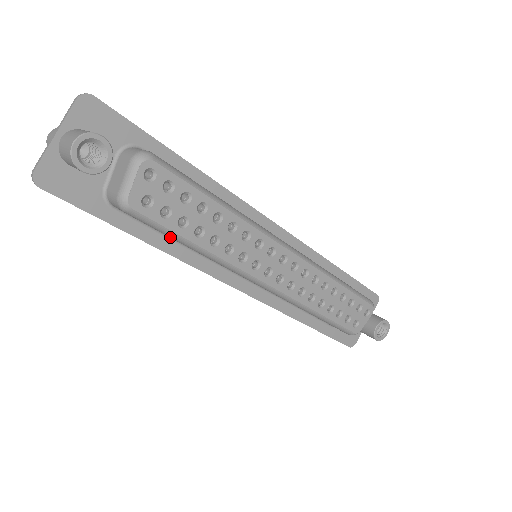
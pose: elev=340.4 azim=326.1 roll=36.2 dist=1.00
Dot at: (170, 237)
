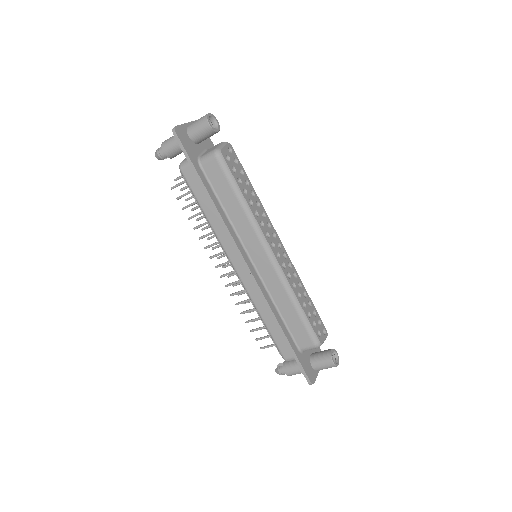
Dot at: (231, 186)
